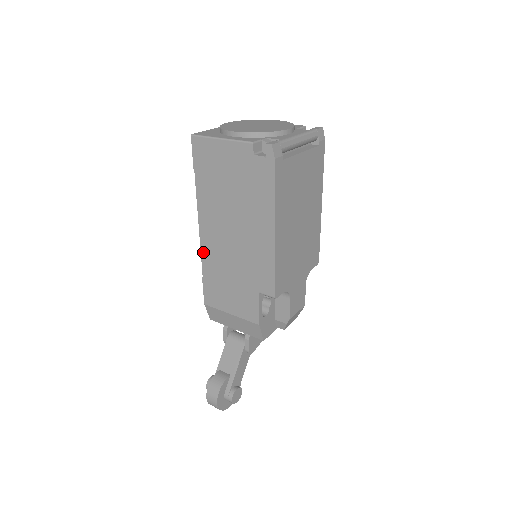
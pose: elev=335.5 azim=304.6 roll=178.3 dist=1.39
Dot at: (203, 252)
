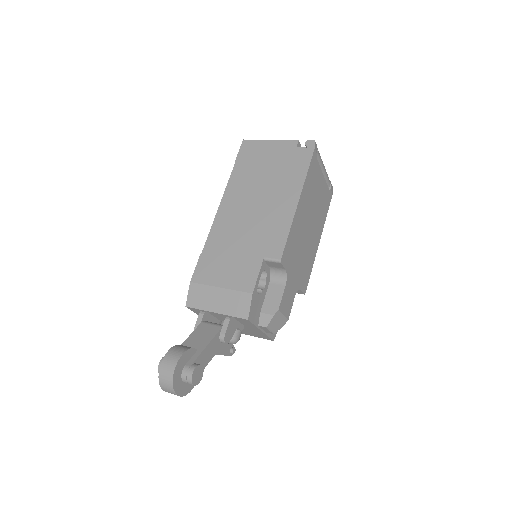
Dot at: (214, 228)
